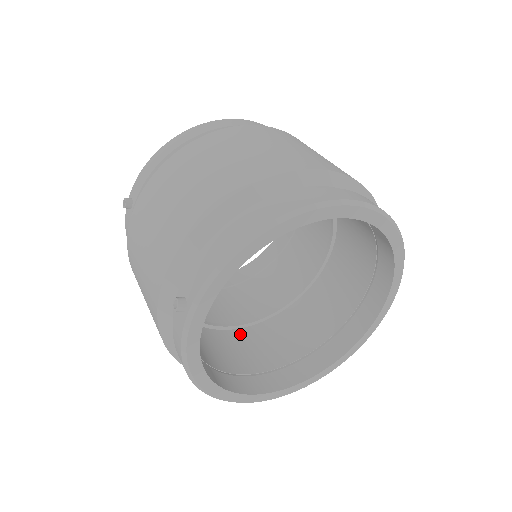
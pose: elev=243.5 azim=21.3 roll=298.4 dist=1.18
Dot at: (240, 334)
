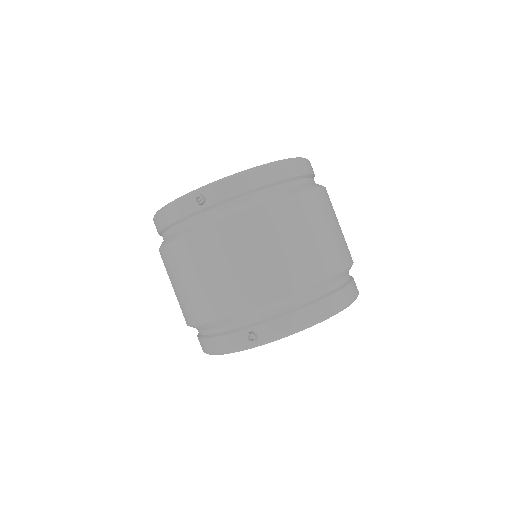
Dot at: occluded
